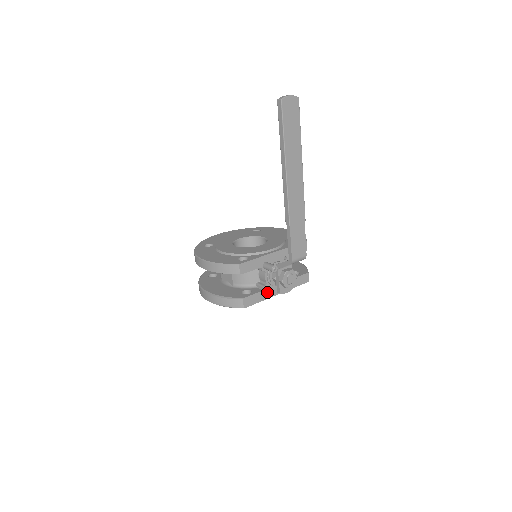
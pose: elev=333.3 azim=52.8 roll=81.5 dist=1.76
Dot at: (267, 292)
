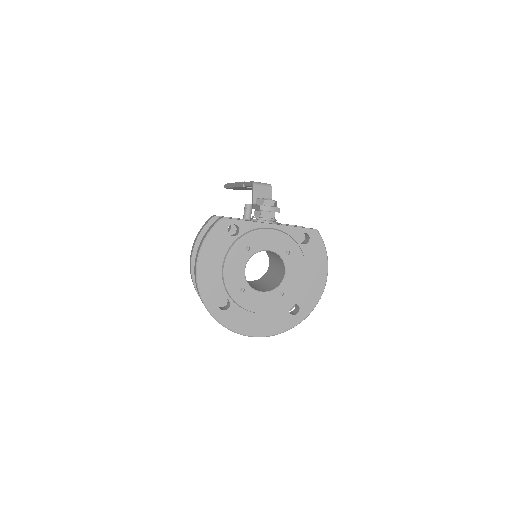
Dot at: occluded
